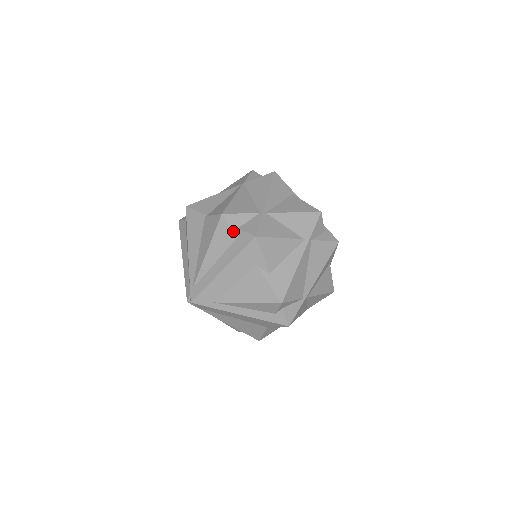
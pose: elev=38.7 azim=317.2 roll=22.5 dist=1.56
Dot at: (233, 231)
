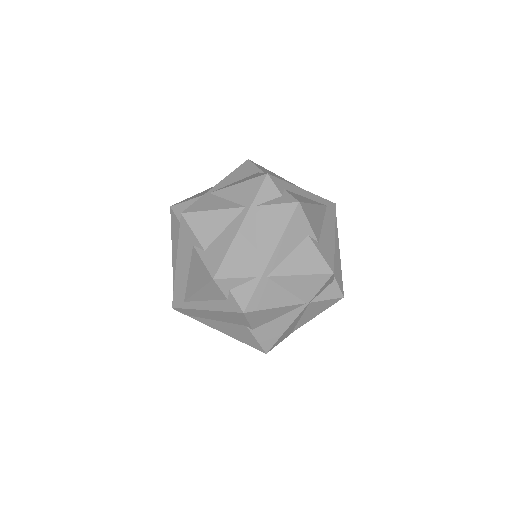
Dot at: (177, 219)
